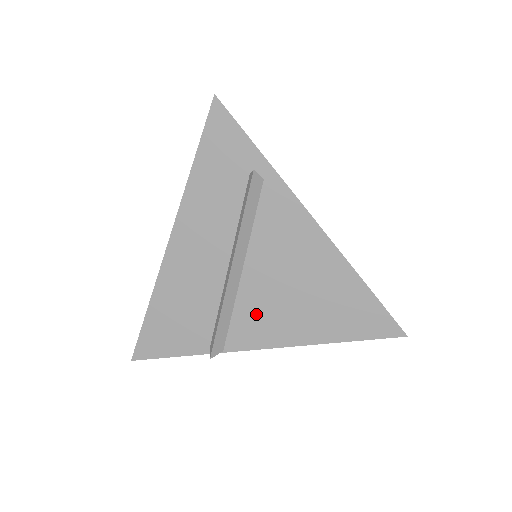
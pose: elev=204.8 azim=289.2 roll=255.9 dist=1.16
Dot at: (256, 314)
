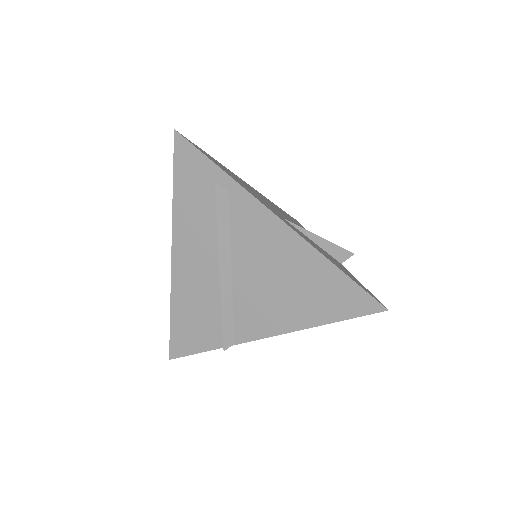
Dot at: (252, 308)
